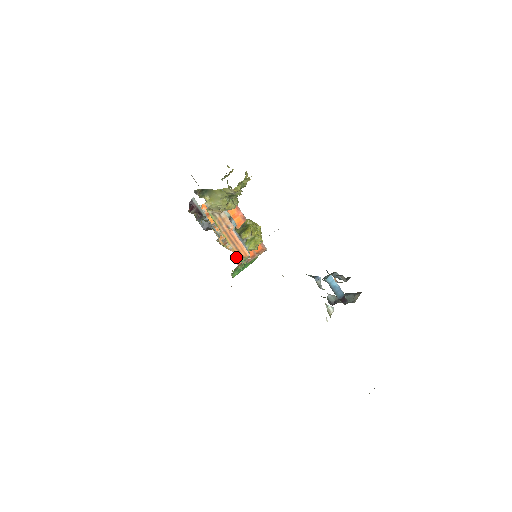
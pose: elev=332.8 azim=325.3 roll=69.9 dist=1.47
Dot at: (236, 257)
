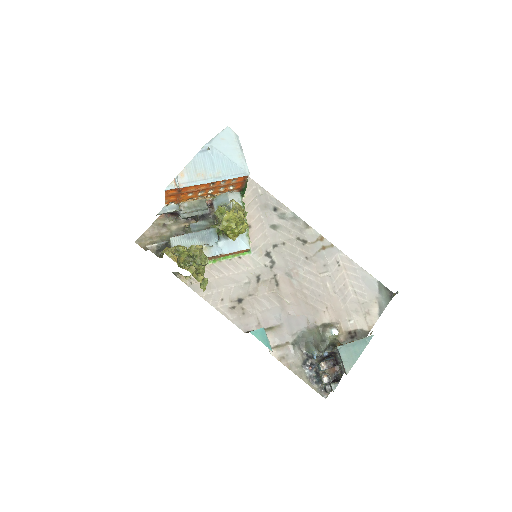
Dot at: (231, 192)
